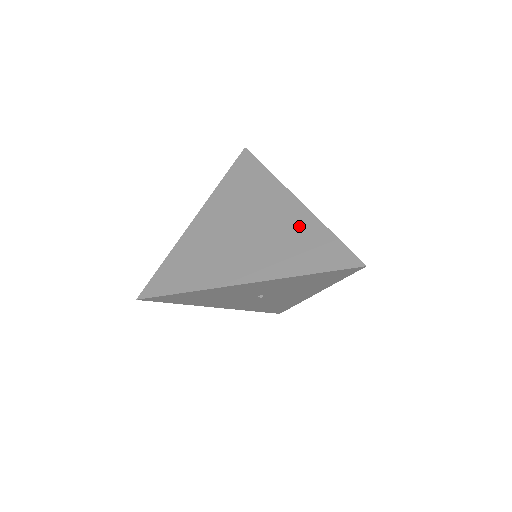
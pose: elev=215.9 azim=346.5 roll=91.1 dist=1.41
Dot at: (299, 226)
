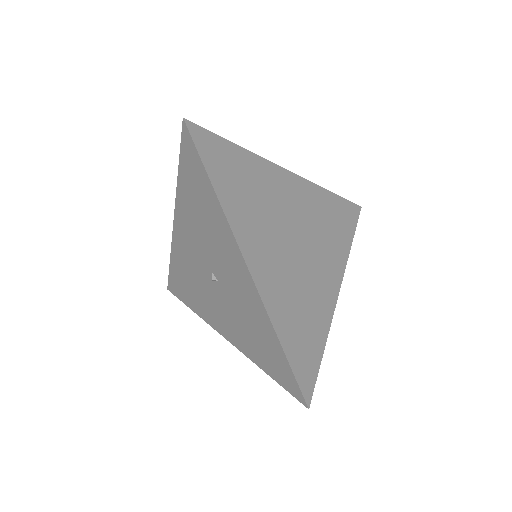
Dot at: (319, 306)
